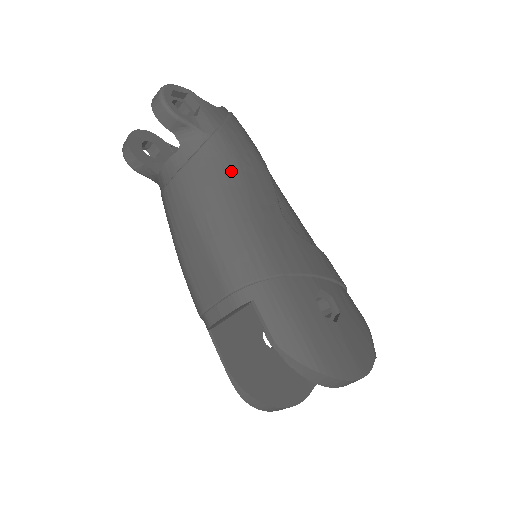
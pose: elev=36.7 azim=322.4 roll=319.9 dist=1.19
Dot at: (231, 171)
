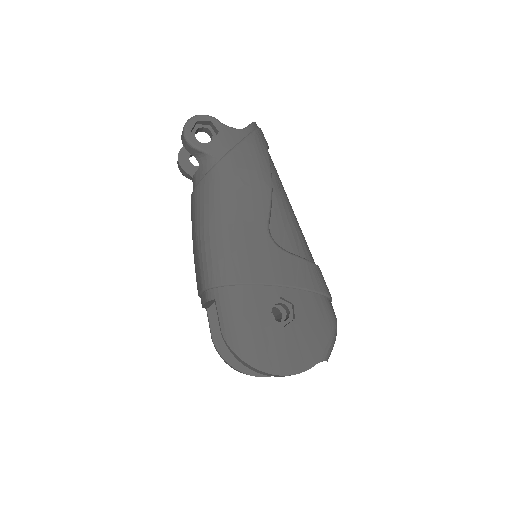
Dot at: (226, 192)
